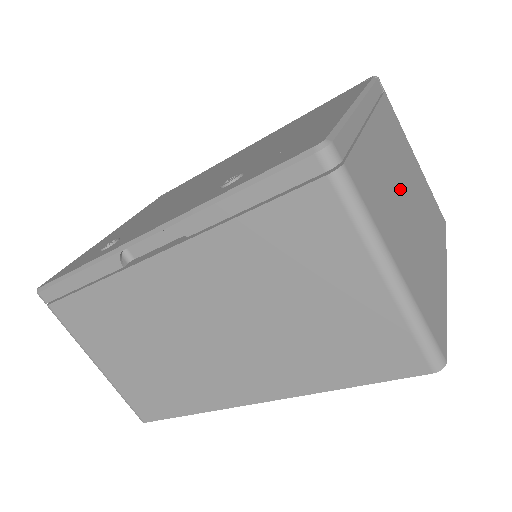
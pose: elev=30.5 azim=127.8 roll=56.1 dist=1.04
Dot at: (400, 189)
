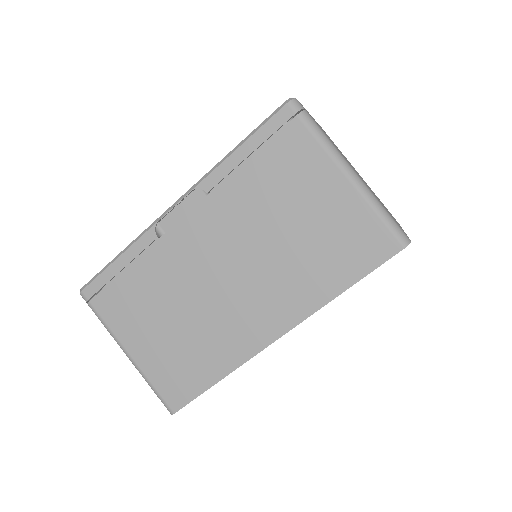
Dot at: occluded
